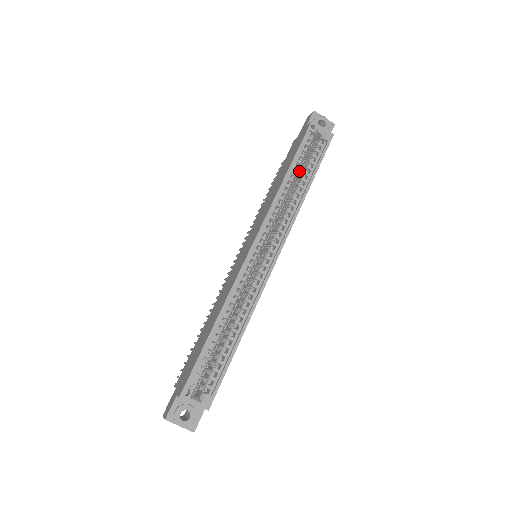
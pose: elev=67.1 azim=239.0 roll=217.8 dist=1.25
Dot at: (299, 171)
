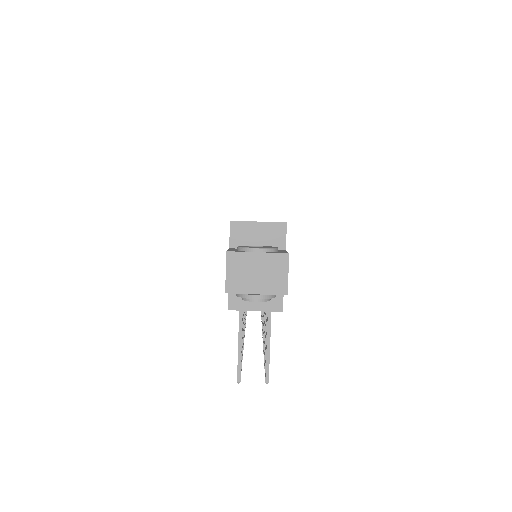
Dot at: occluded
